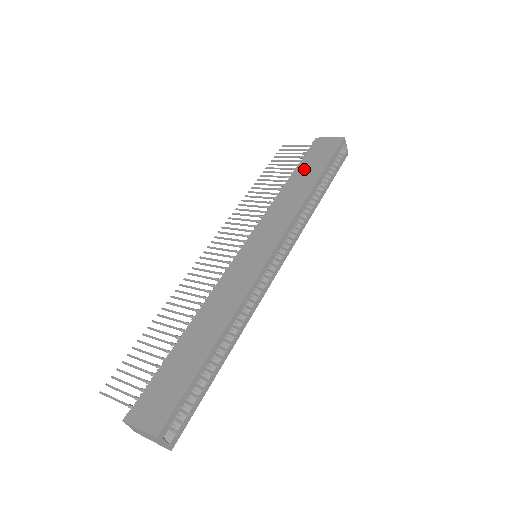
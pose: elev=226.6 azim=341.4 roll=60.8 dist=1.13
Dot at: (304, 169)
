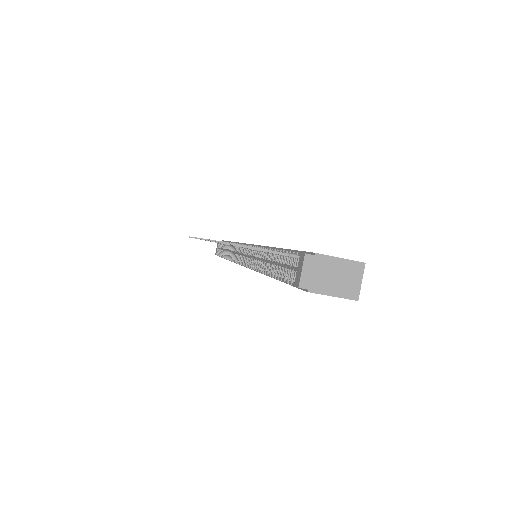
Dot at: occluded
